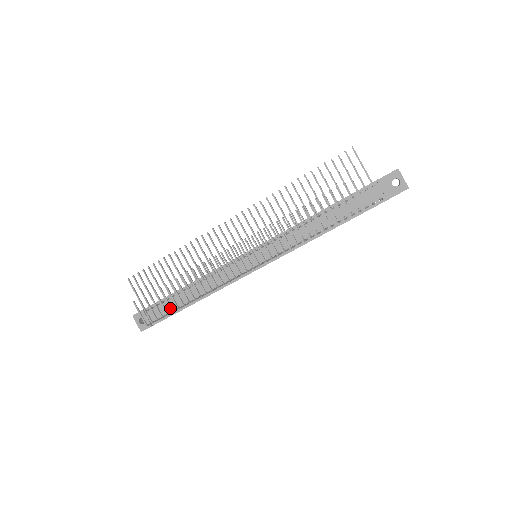
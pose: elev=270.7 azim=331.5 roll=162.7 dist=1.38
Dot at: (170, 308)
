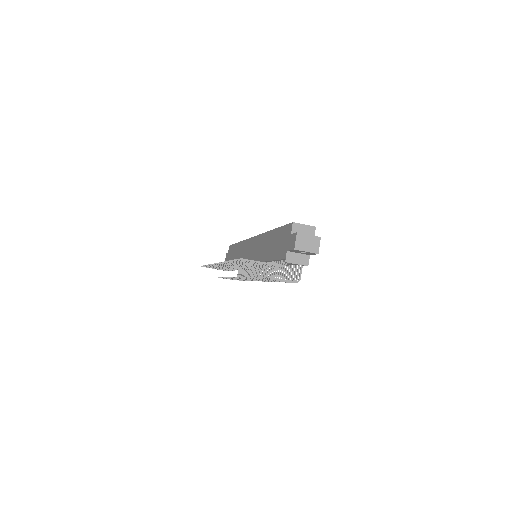
Dot at: (239, 280)
